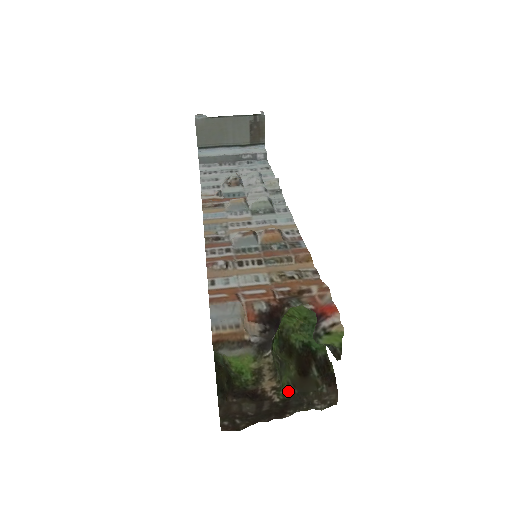
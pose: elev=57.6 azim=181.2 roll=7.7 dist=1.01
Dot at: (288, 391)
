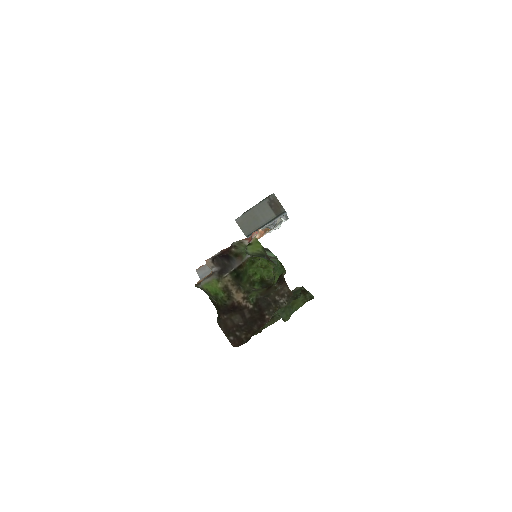
Dot at: (255, 298)
